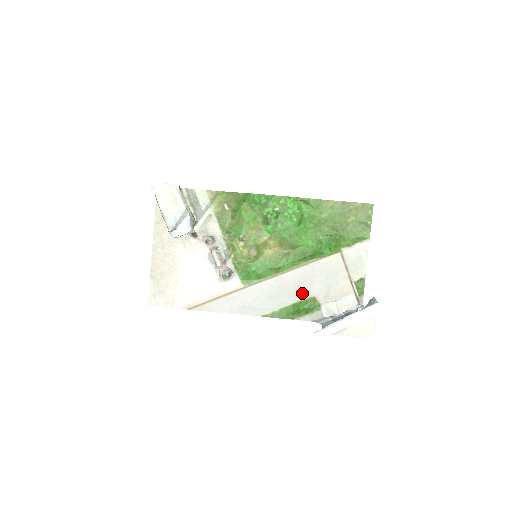
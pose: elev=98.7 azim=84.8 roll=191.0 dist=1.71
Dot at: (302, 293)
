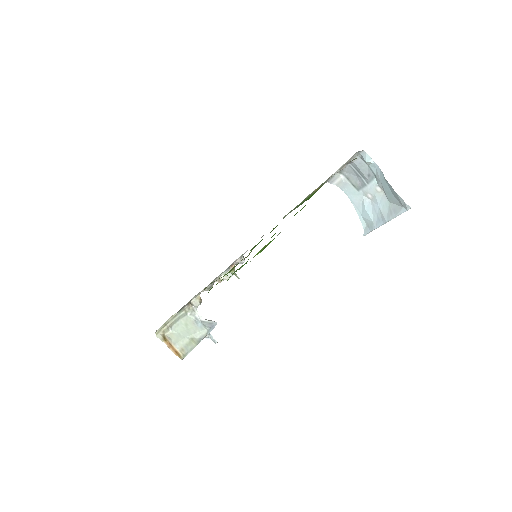
Dot at: occluded
